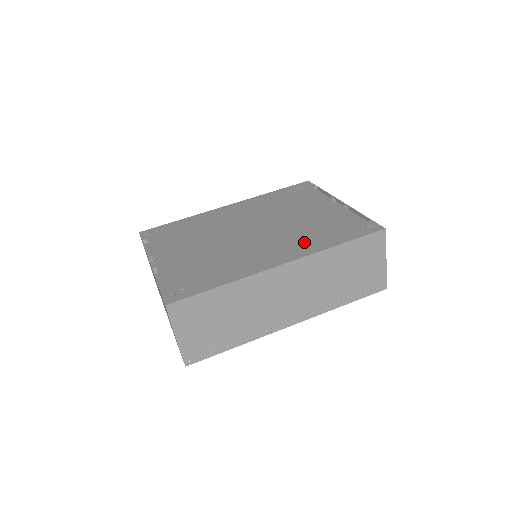
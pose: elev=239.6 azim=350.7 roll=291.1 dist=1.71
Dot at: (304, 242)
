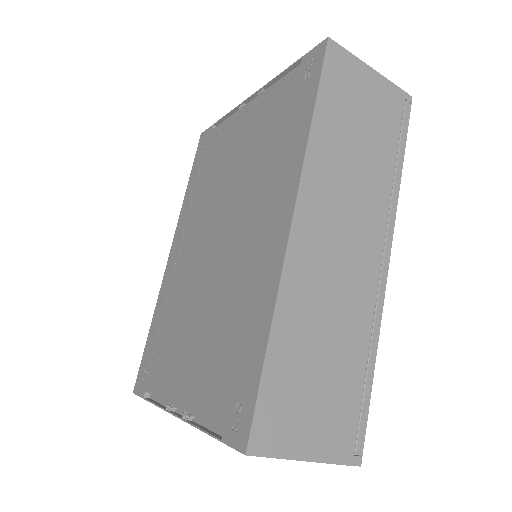
Dot at: (276, 172)
